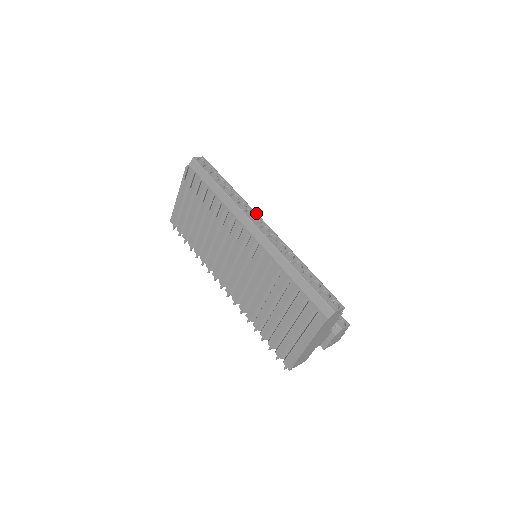
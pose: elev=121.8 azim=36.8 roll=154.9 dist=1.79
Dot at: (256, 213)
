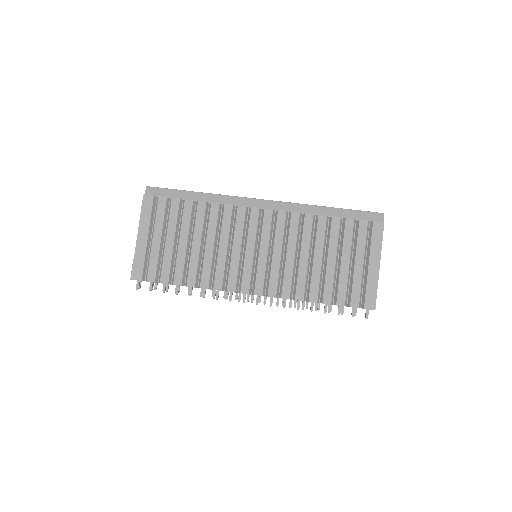
Dot at: occluded
